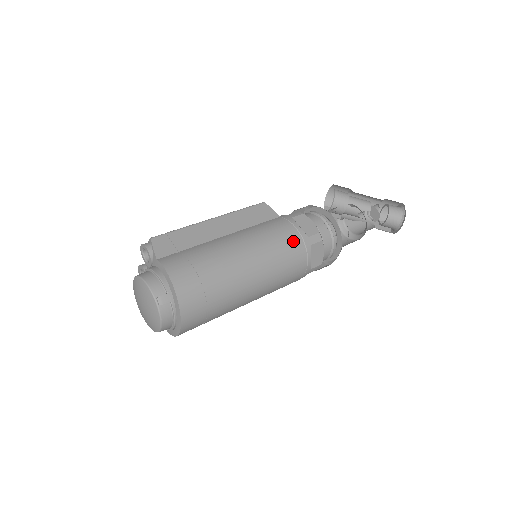
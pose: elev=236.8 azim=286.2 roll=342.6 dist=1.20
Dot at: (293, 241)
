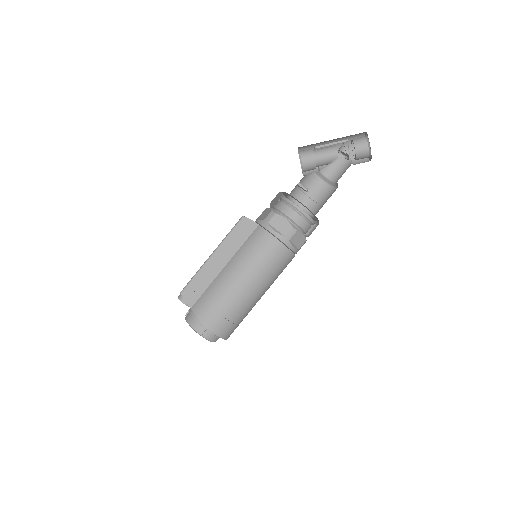
Dot at: (273, 248)
